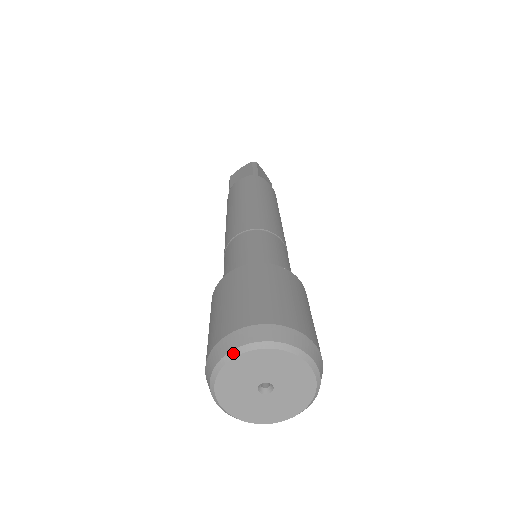
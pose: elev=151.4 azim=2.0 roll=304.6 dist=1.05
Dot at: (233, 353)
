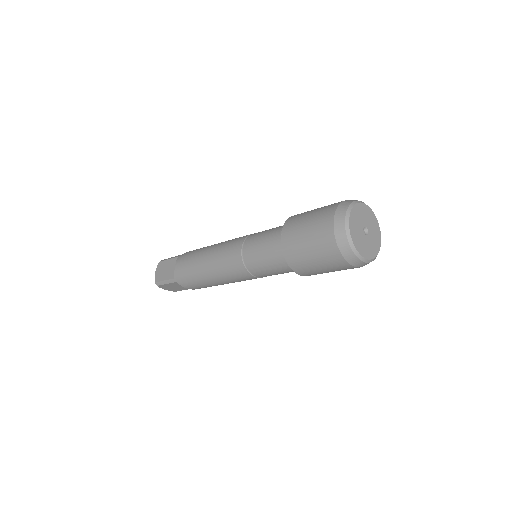
Dot at: occluded
